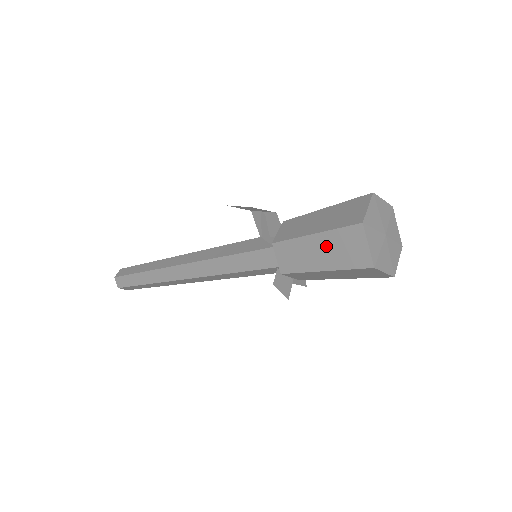
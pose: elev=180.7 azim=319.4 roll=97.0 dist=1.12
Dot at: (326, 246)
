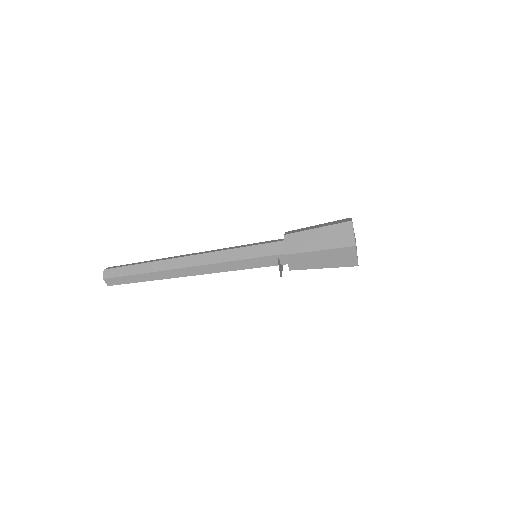
Dot at: (325, 235)
